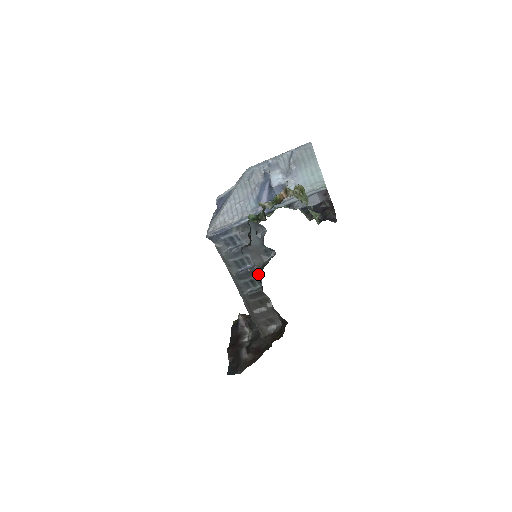
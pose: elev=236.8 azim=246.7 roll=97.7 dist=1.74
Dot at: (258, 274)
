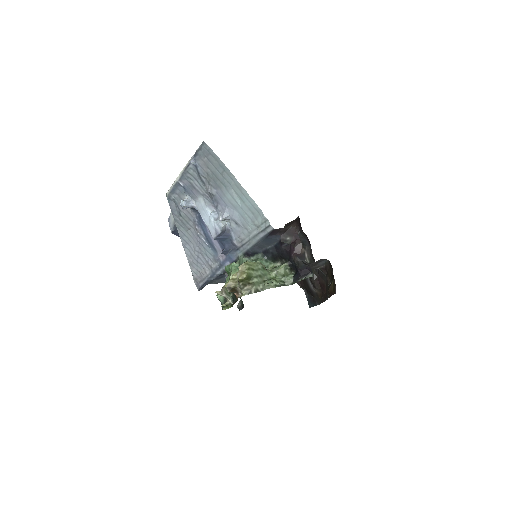
Dot at: occluded
